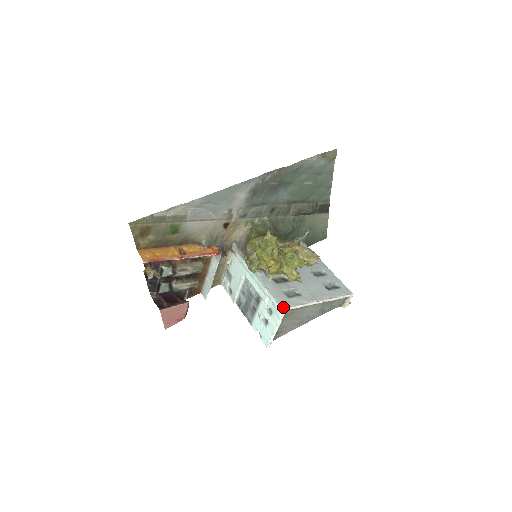
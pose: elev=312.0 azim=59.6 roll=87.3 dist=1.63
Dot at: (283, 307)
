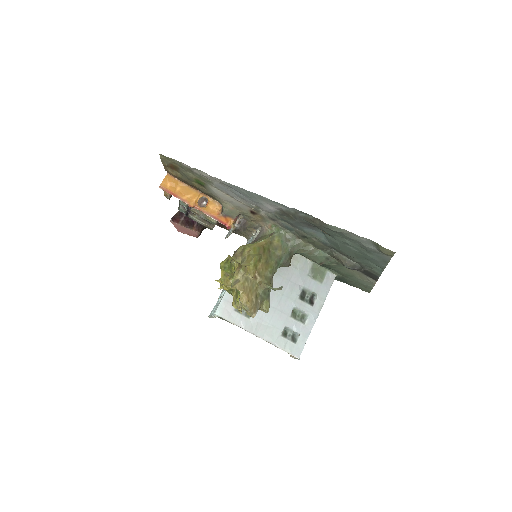
Dot at: (217, 313)
